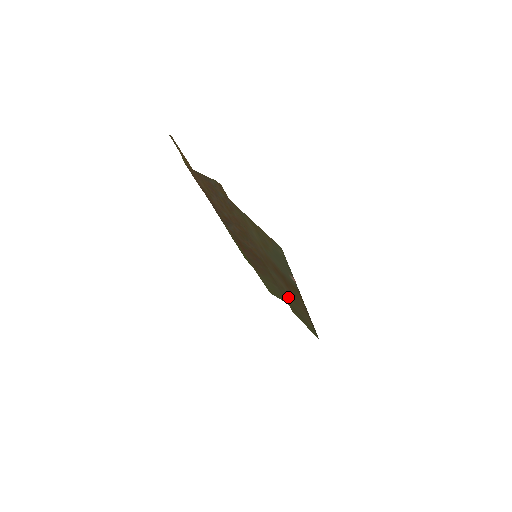
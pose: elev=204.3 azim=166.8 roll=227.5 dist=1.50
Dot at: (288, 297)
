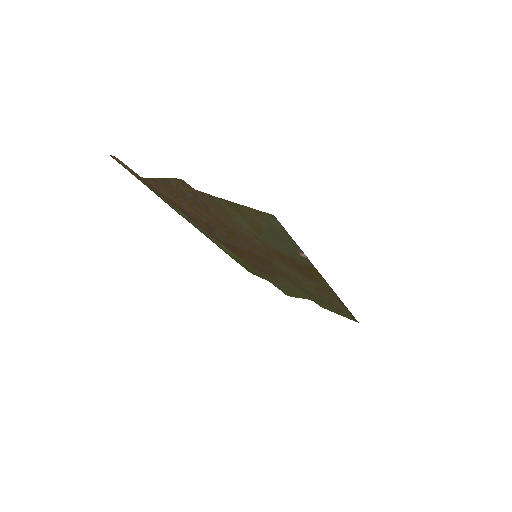
Dot at: (308, 288)
